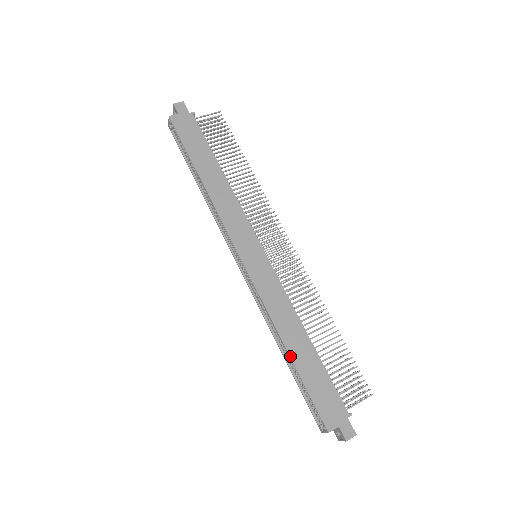
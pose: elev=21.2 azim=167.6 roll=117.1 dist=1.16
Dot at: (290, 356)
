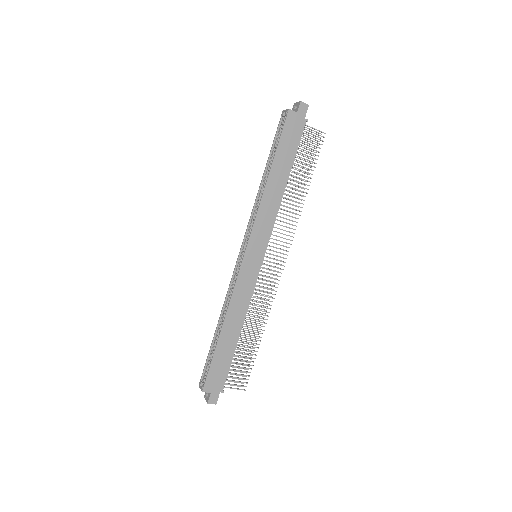
Dot at: (220, 335)
